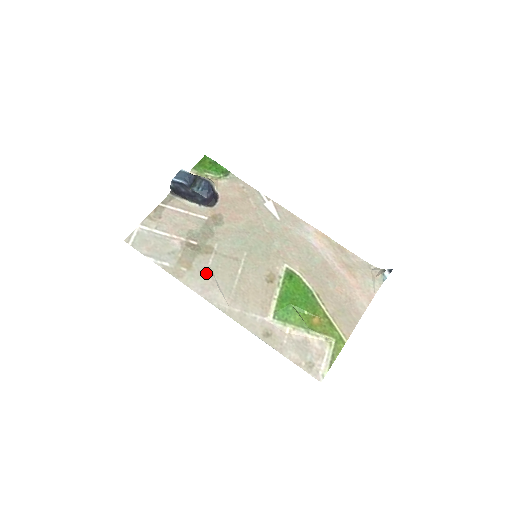
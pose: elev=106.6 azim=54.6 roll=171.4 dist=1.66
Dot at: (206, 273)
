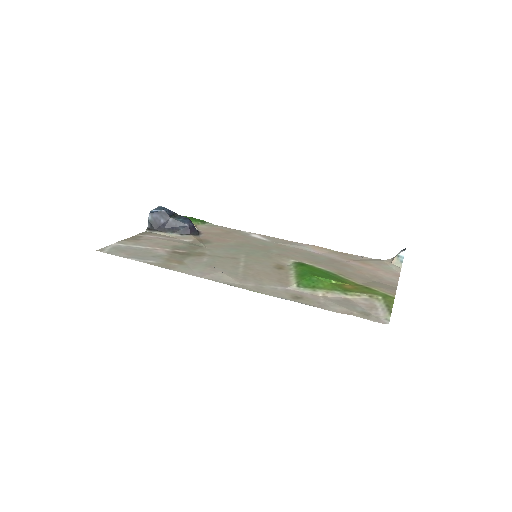
Dot at: (202, 265)
